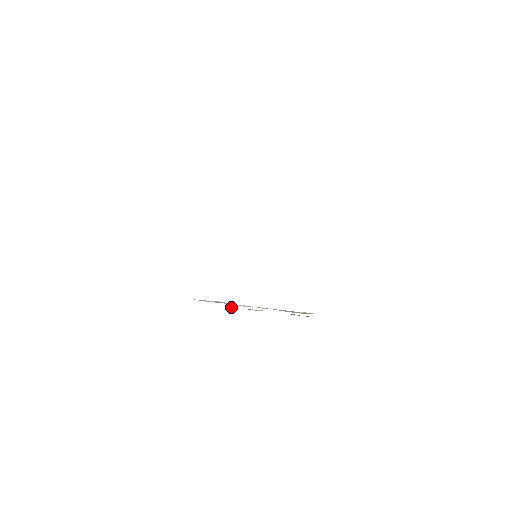
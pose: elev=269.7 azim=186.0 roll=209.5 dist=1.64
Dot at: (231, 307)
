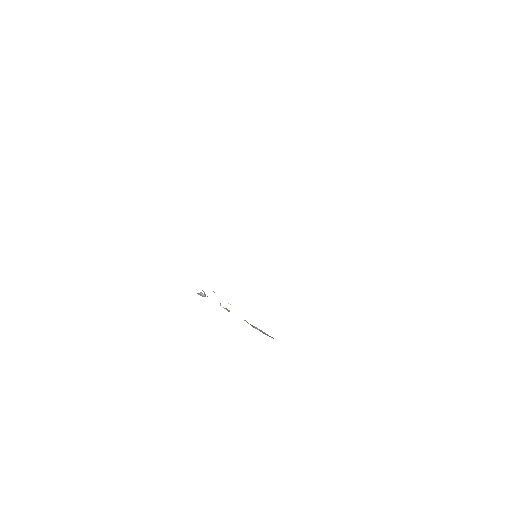
Dot at: (203, 295)
